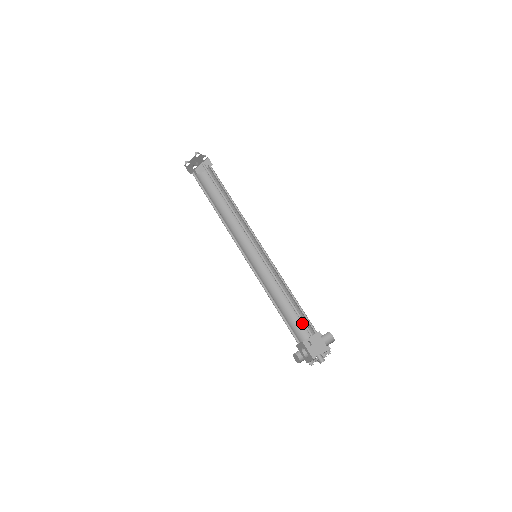
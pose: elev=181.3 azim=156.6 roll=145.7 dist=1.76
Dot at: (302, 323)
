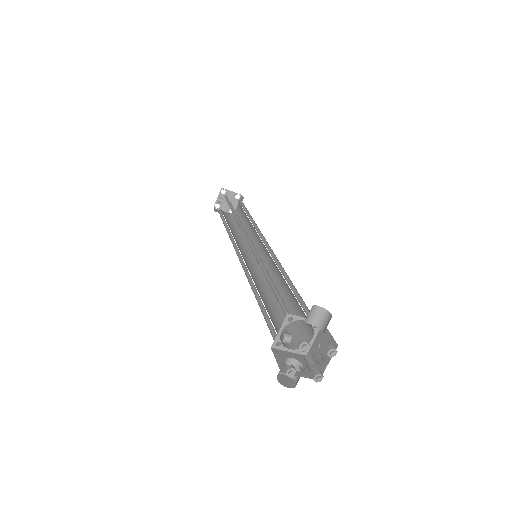
Dot at: (303, 321)
